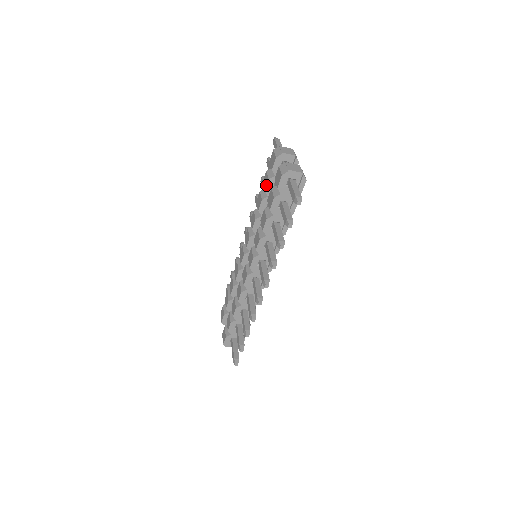
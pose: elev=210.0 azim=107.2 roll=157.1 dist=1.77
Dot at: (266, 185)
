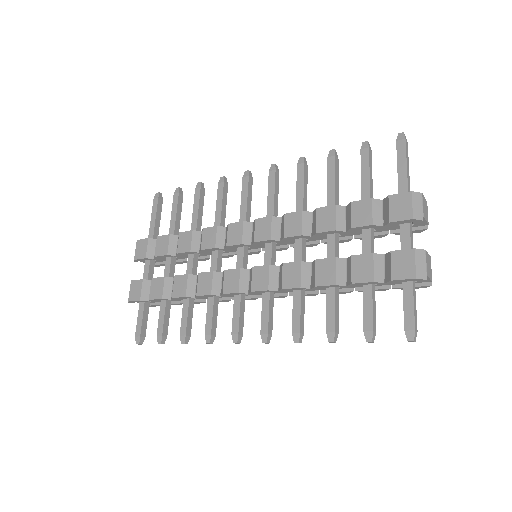
Dot at: (361, 225)
